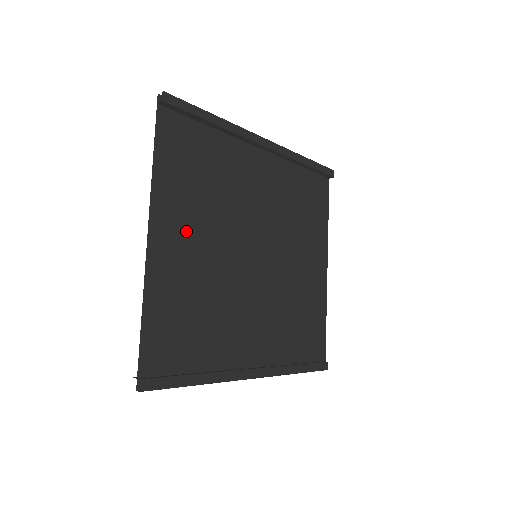
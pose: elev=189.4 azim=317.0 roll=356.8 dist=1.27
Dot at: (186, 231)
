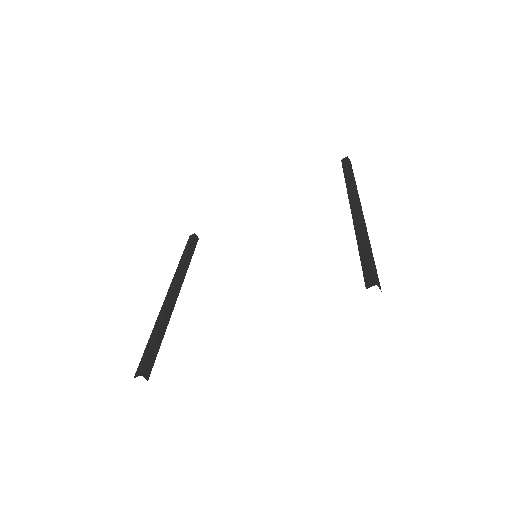
Dot at: occluded
